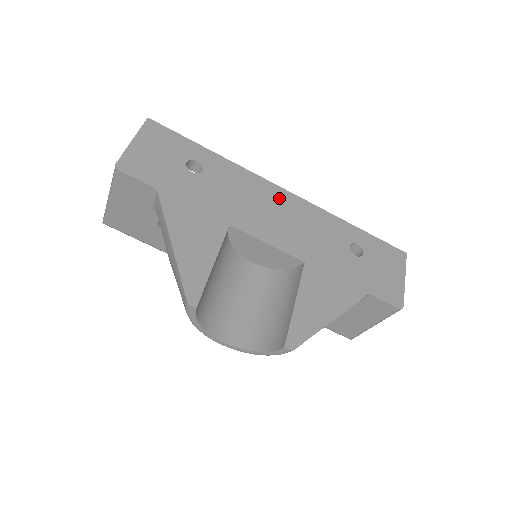
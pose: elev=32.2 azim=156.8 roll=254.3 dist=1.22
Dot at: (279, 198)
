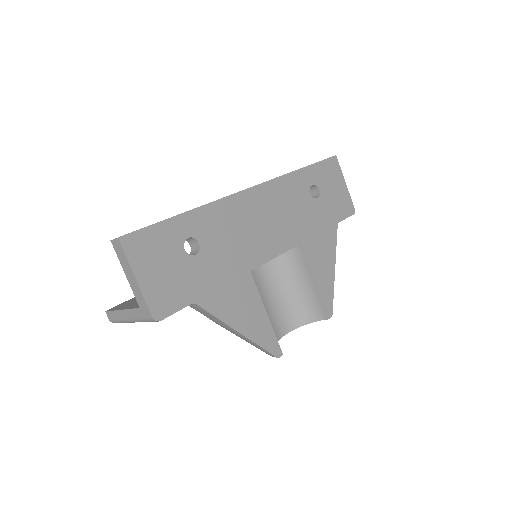
Dot at: (254, 203)
